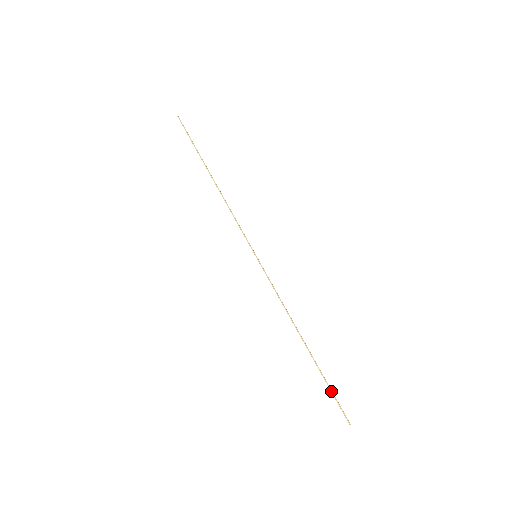
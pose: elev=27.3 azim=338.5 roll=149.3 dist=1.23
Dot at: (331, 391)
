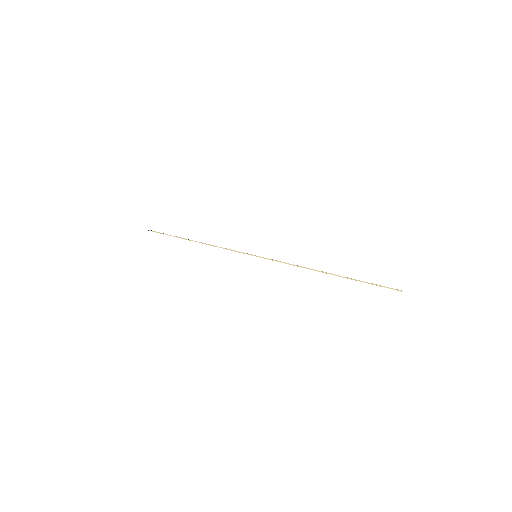
Dot at: occluded
